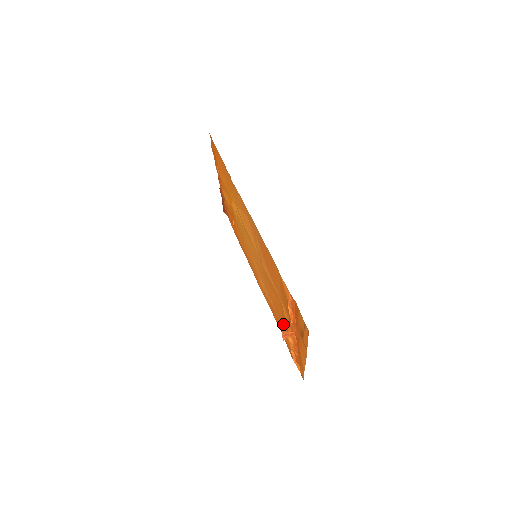
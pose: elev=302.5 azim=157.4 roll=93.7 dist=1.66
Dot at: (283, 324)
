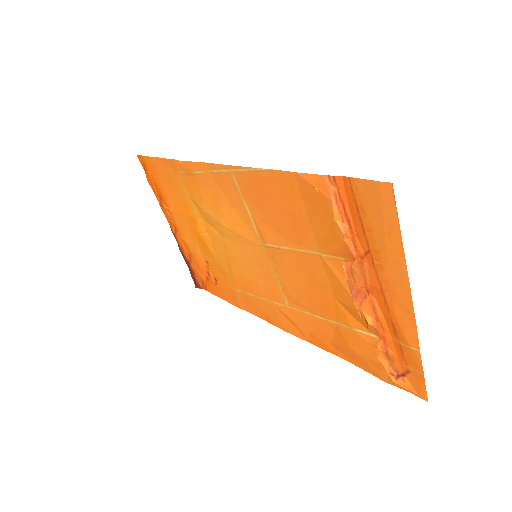
Dot at: (343, 321)
